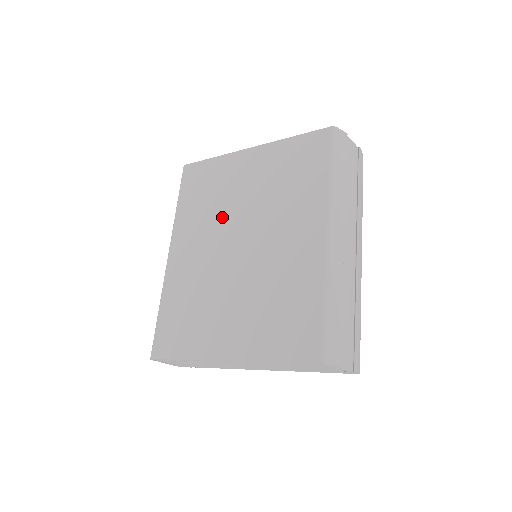
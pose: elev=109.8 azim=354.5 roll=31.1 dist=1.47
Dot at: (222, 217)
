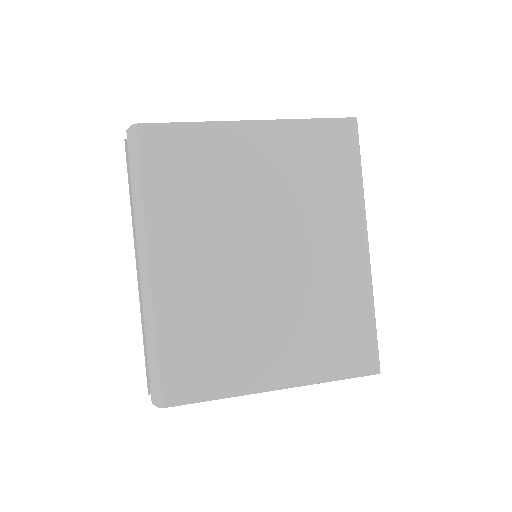
Dot at: (229, 216)
